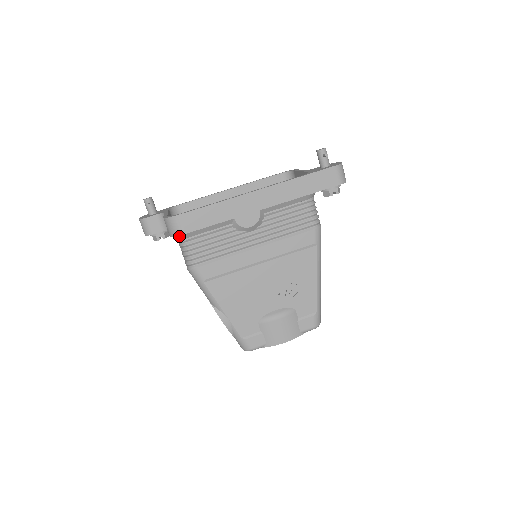
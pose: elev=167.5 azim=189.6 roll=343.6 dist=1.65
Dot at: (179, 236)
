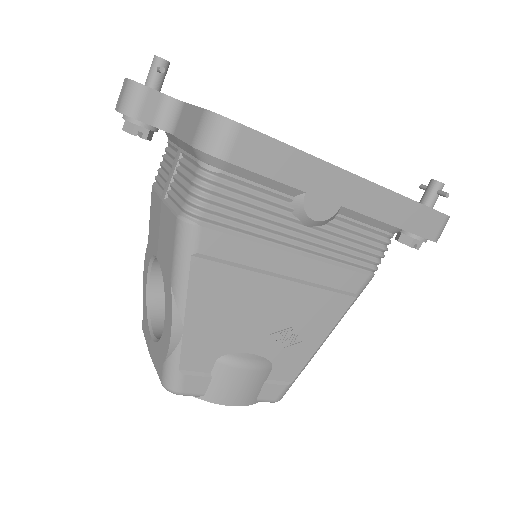
Dot at: (214, 158)
